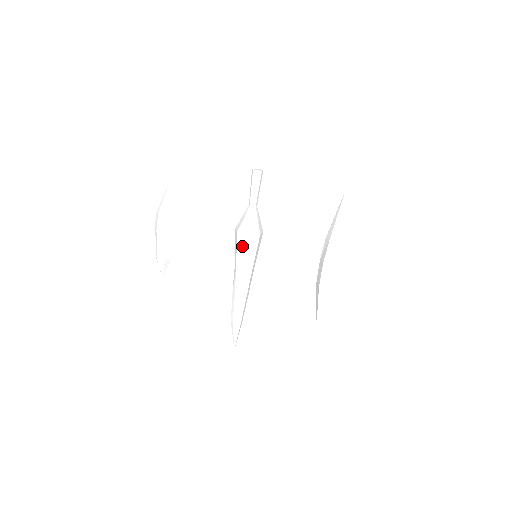
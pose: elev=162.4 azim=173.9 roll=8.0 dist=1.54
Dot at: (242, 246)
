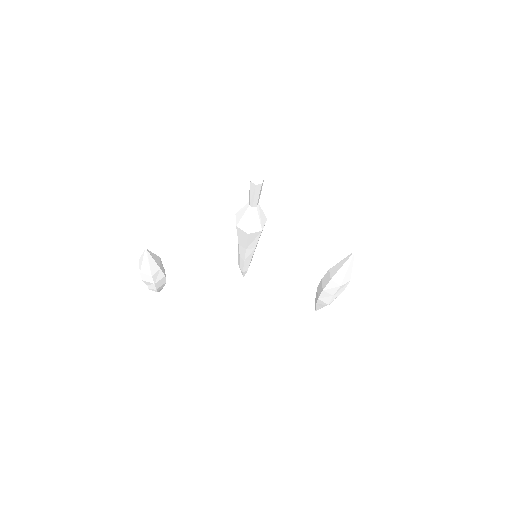
Dot at: (243, 236)
